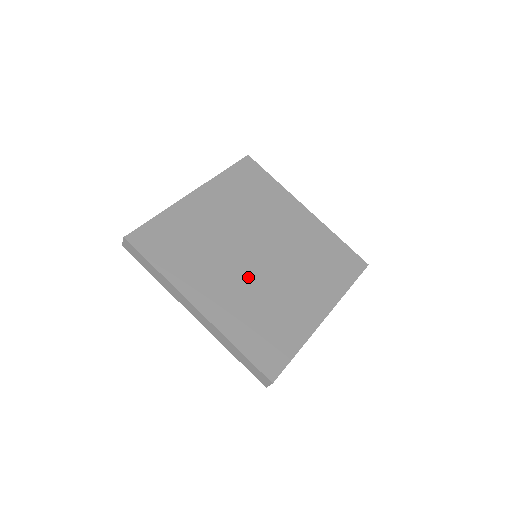
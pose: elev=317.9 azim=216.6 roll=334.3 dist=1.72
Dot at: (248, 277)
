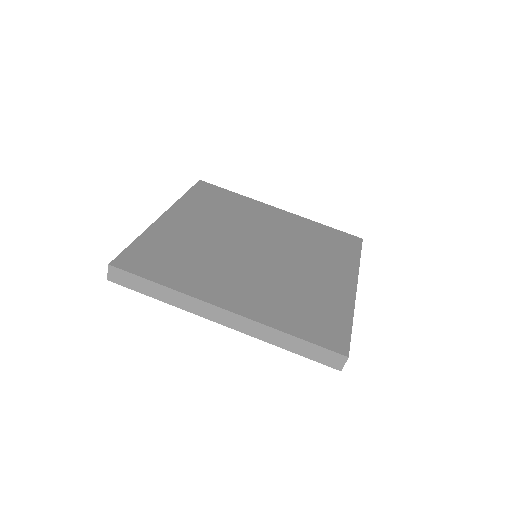
Dot at: (261, 271)
